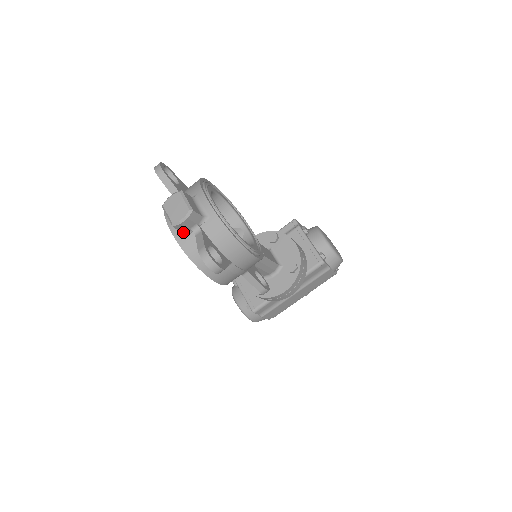
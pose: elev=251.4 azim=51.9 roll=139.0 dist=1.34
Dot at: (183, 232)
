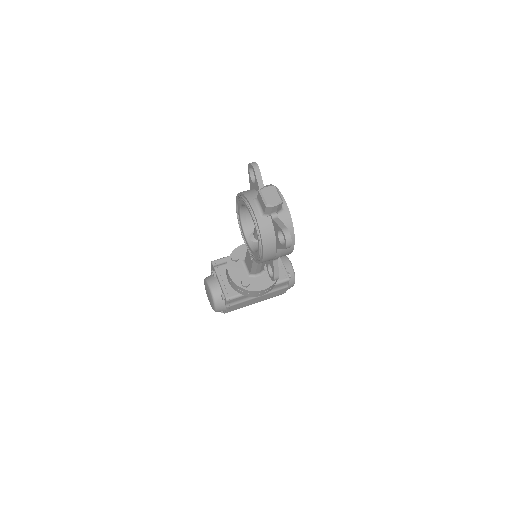
Dot at: (264, 213)
